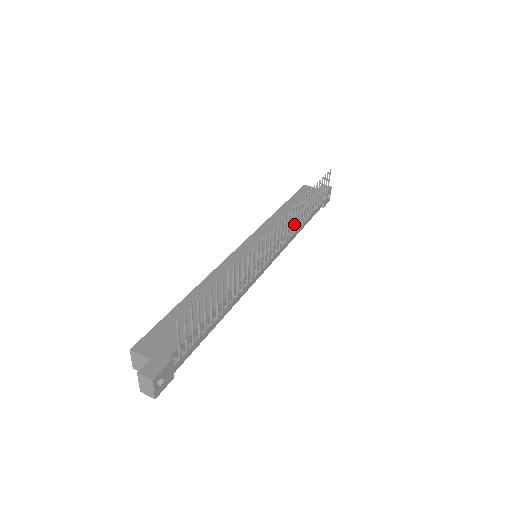
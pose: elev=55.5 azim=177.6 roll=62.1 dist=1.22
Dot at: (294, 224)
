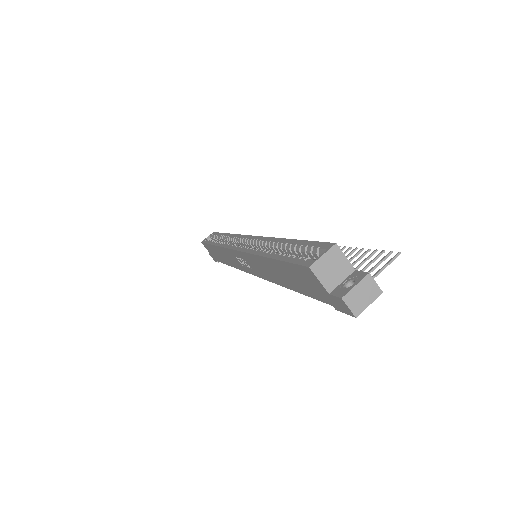
Dot at: occluded
